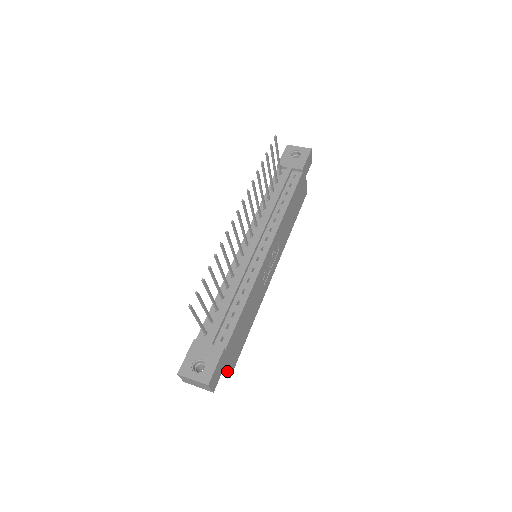
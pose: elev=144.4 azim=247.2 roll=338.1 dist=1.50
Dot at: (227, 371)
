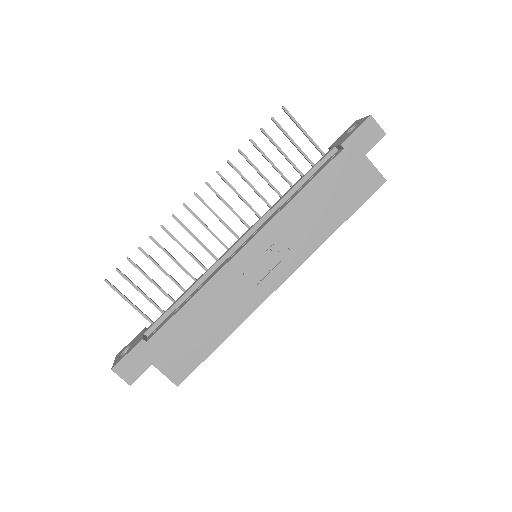
Dot at: (164, 374)
